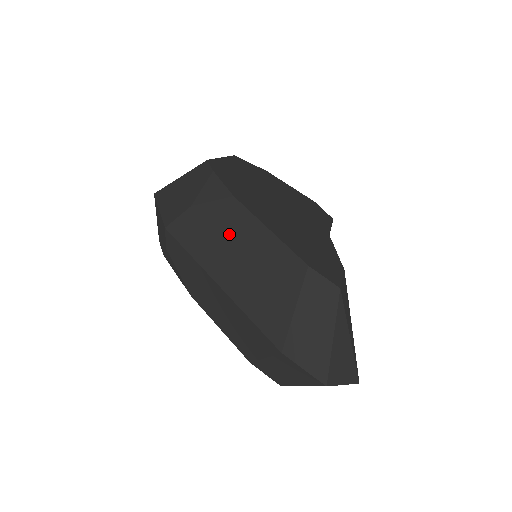
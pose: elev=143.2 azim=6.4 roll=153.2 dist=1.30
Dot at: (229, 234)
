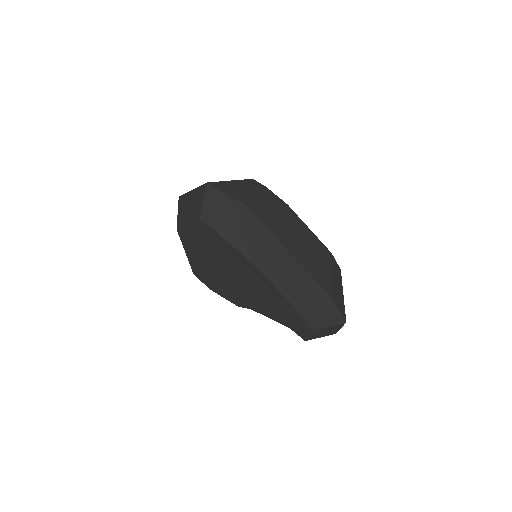
Dot at: (290, 224)
